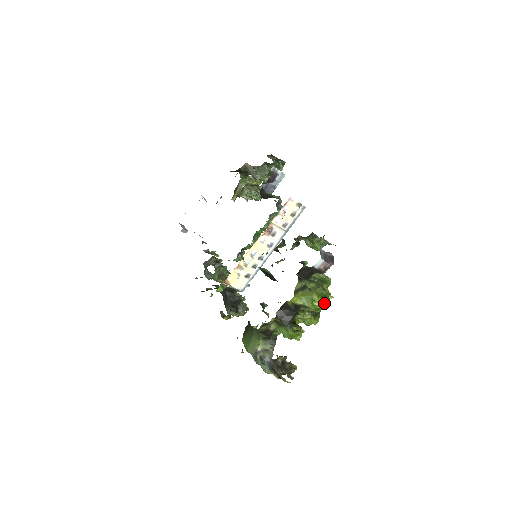
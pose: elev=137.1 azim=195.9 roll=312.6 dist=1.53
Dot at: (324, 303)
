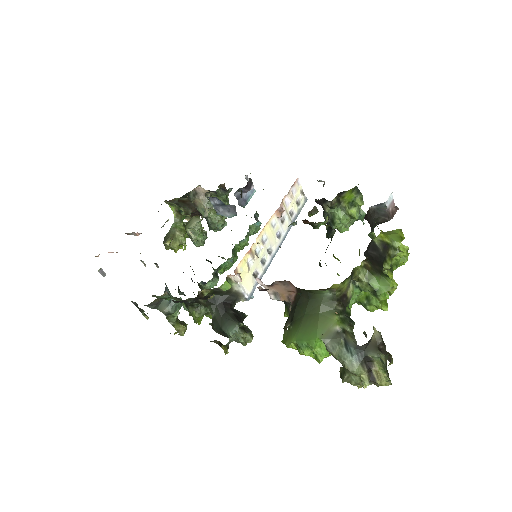
Dot at: (405, 251)
